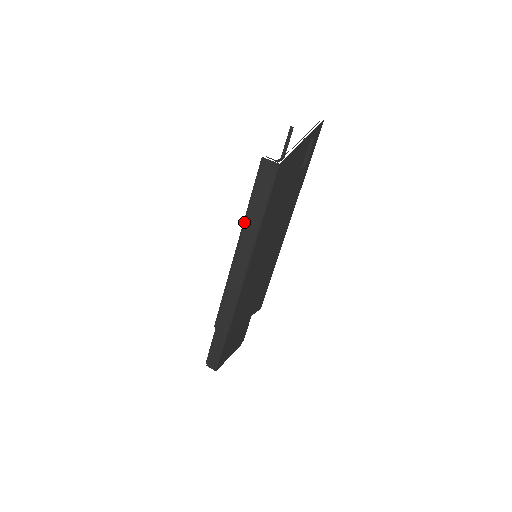
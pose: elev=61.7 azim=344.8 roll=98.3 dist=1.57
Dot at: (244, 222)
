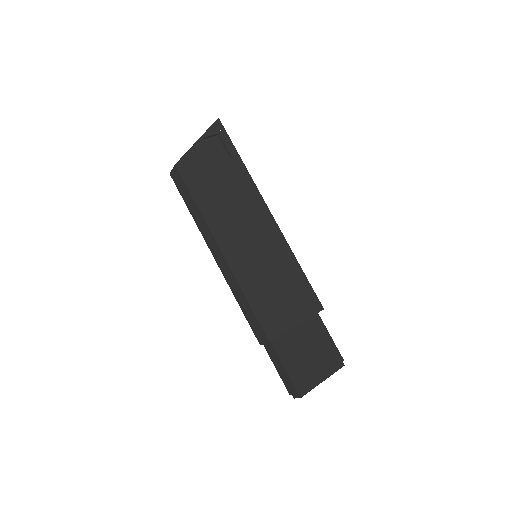
Dot at: (199, 229)
